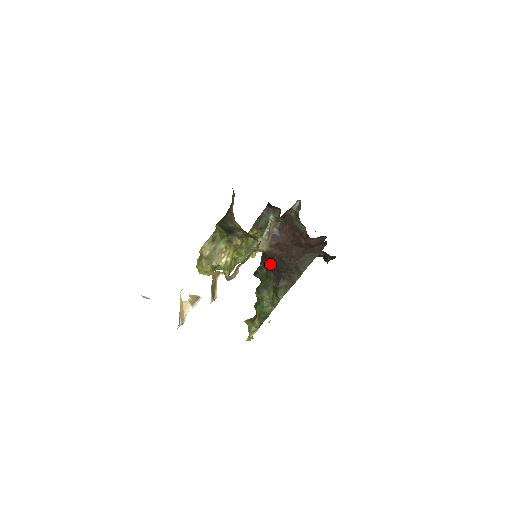
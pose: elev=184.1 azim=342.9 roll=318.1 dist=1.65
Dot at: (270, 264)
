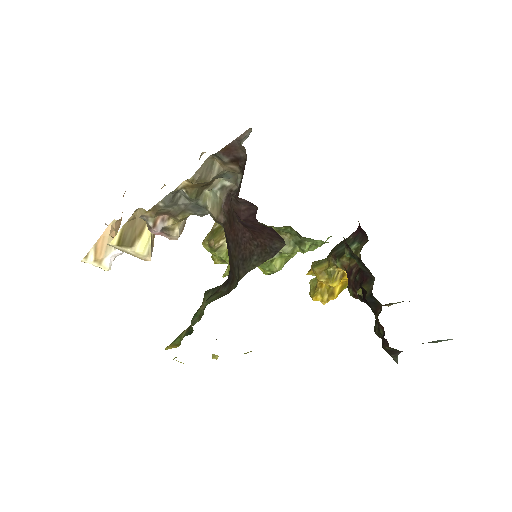
Dot at: occluded
